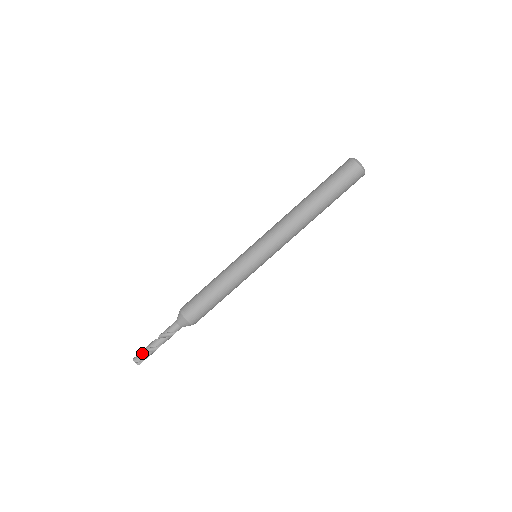
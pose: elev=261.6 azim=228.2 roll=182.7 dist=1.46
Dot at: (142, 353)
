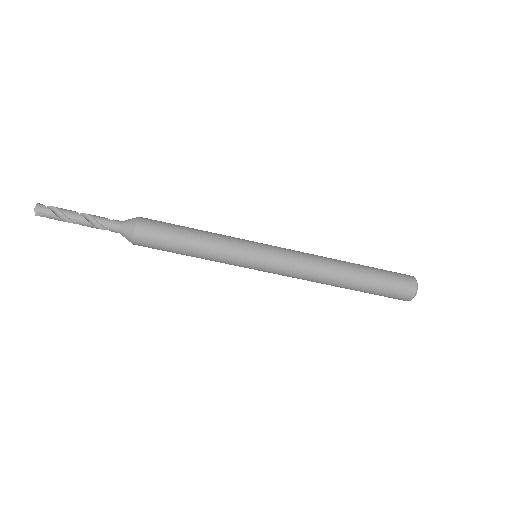
Dot at: (52, 211)
